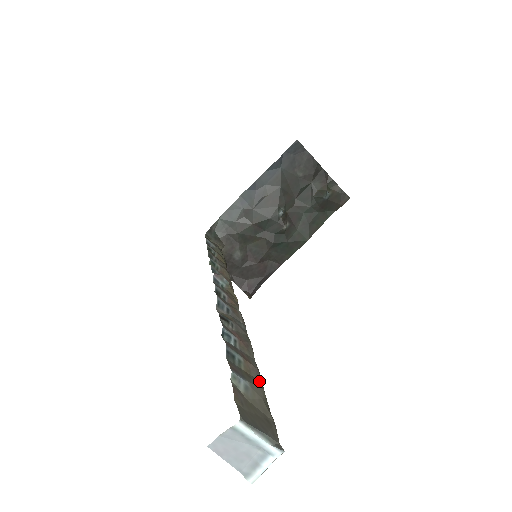
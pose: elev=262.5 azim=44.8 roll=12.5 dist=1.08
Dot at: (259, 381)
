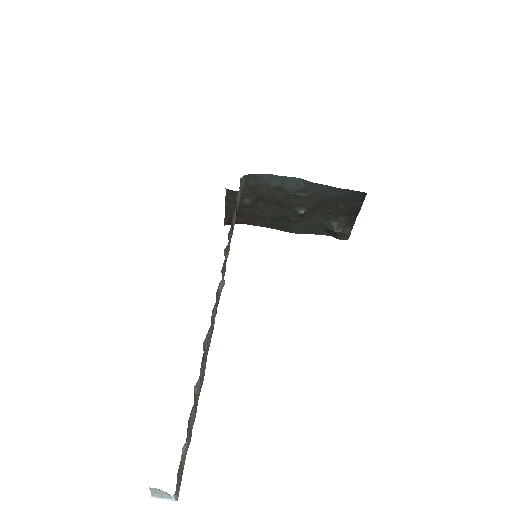
Dot at: occluded
